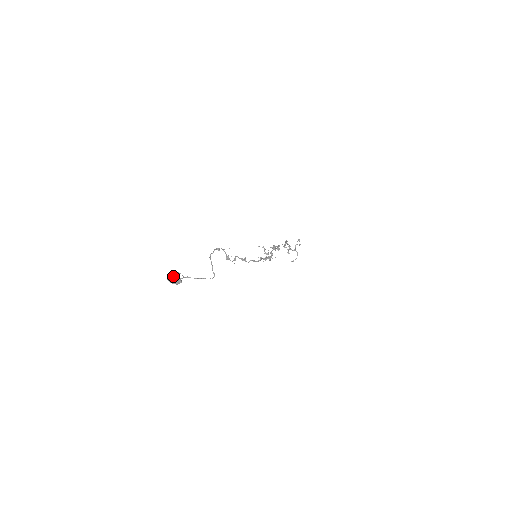
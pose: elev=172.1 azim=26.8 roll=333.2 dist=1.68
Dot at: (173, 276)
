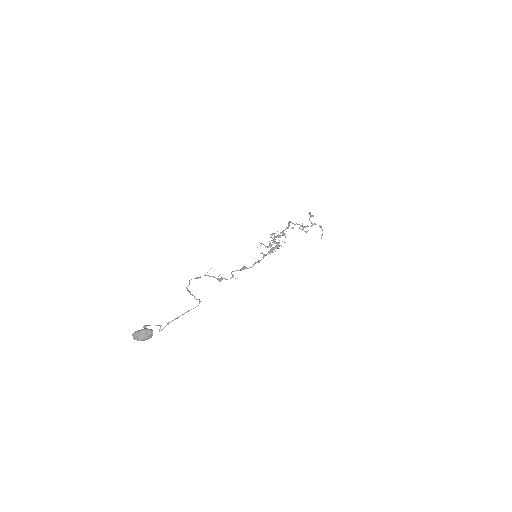
Dot at: (137, 332)
